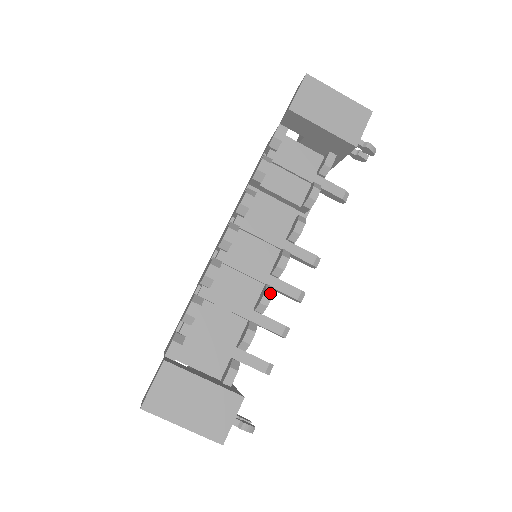
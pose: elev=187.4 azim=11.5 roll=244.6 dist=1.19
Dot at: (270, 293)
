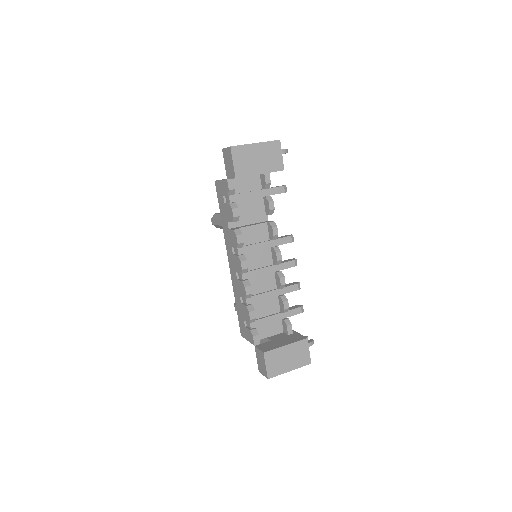
Dot at: (283, 277)
